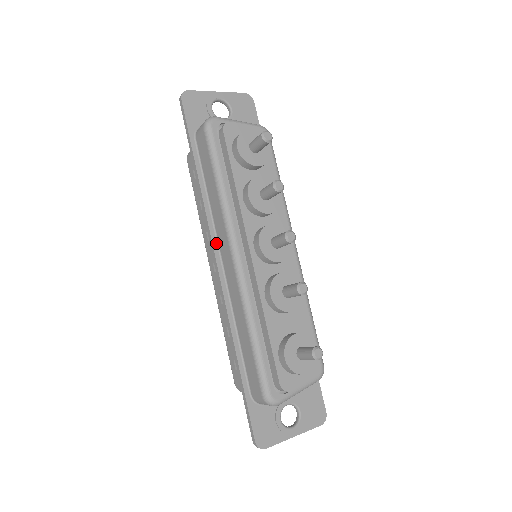
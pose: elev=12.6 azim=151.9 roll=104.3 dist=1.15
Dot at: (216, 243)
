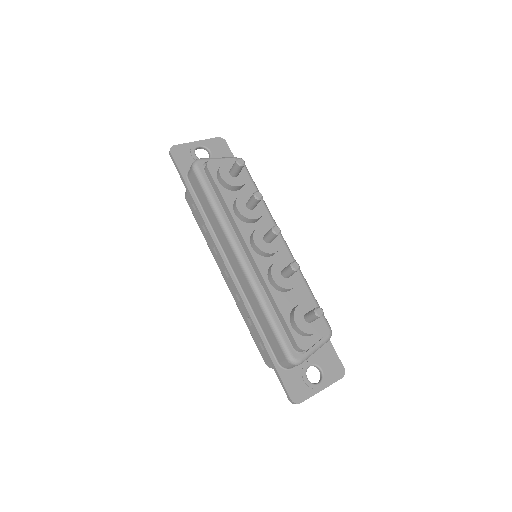
Dot at: (222, 253)
